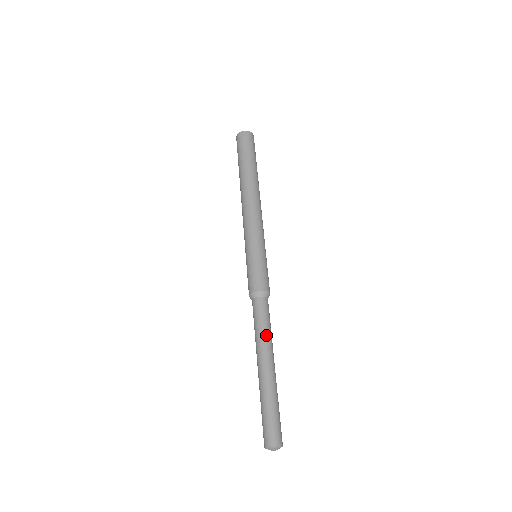
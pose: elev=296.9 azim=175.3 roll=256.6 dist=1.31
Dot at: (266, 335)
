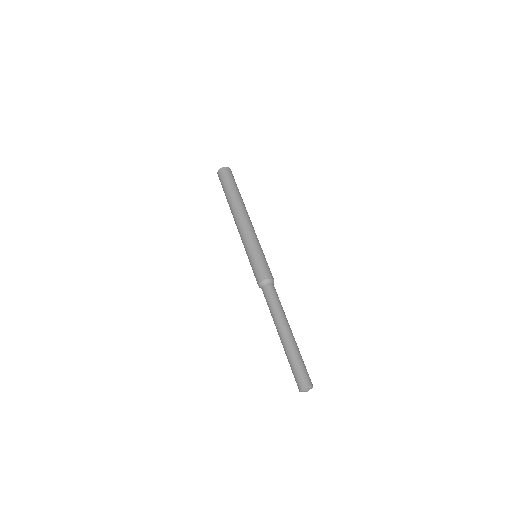
Dot at: (279, 310)
